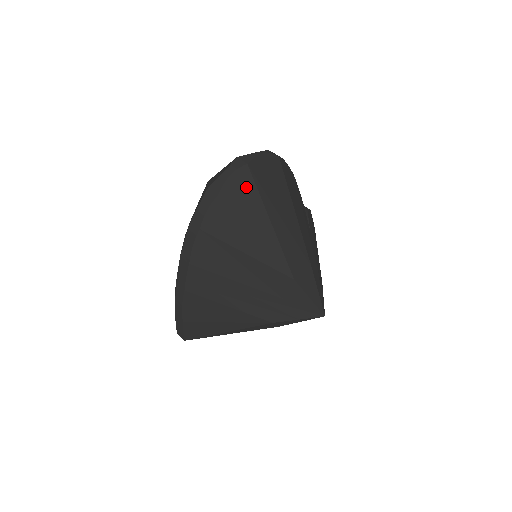
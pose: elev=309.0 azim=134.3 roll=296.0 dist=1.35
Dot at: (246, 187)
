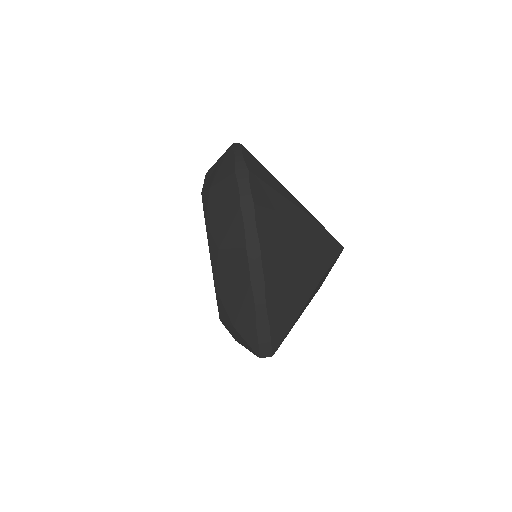
Dot at: (254, 162)
